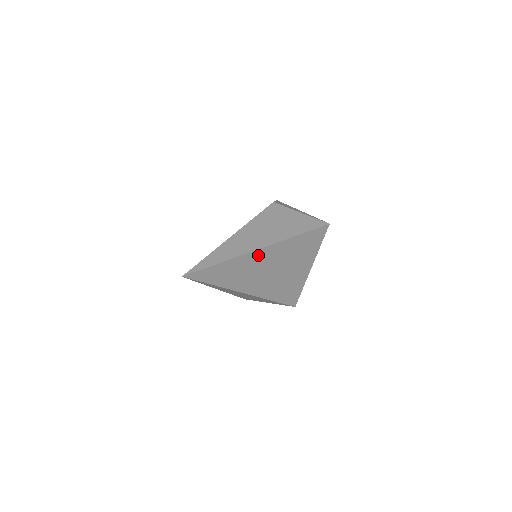
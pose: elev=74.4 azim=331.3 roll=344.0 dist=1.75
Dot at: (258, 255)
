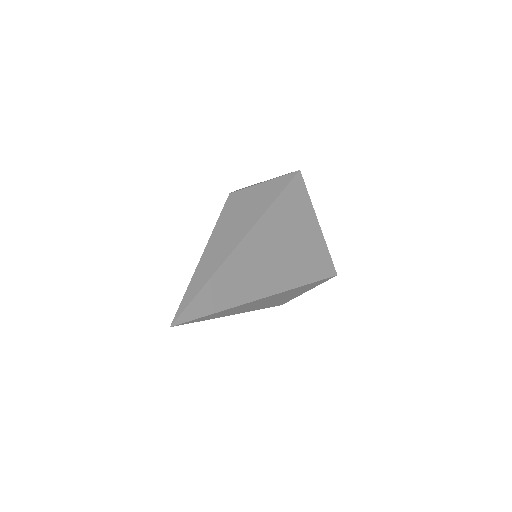
Dot at: (243, 251)
